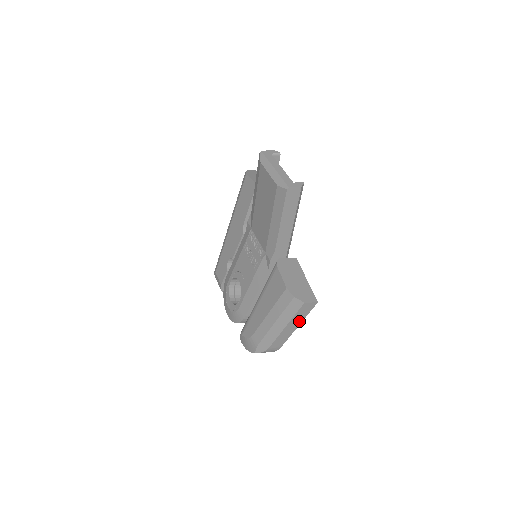
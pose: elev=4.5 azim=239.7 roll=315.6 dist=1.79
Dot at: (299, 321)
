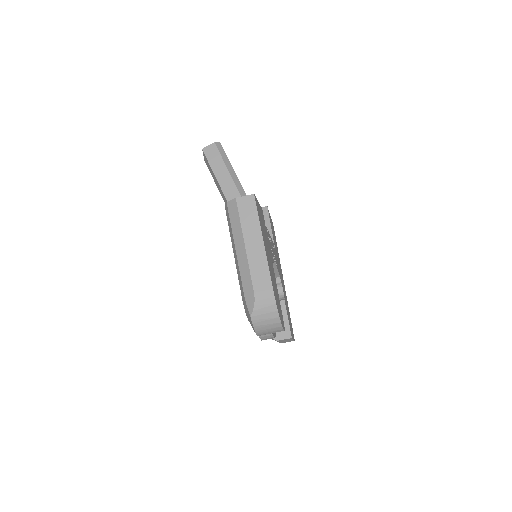
Dot at: (257, 232)
